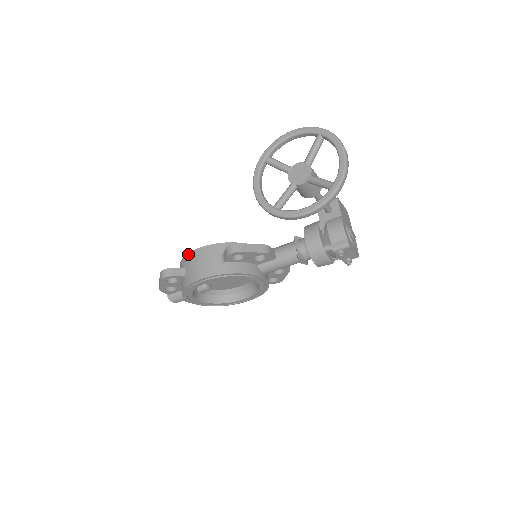
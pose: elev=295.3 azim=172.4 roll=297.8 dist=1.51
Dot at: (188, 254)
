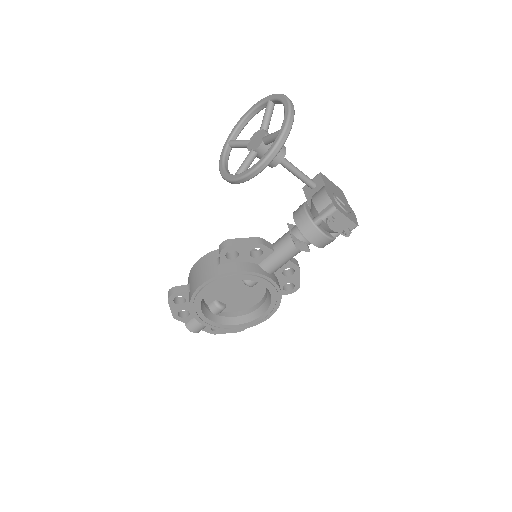
Dot at: (191, 270)
